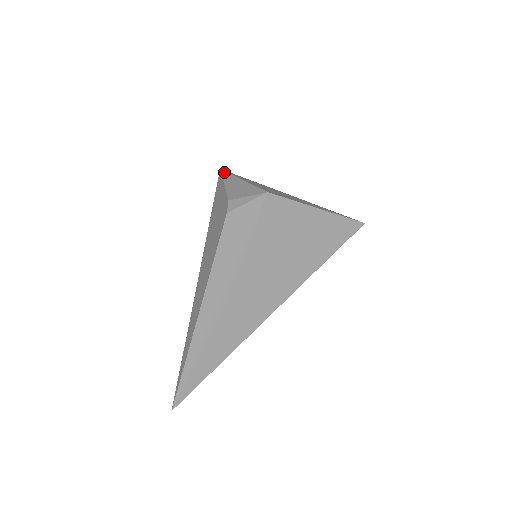
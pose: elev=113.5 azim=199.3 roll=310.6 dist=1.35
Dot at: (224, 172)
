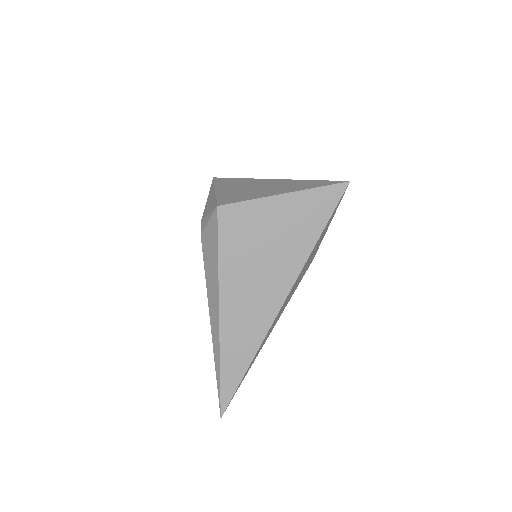
Dot at: (212, 182)
